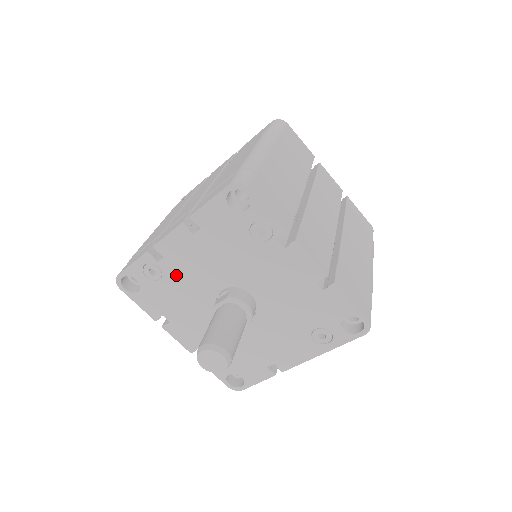
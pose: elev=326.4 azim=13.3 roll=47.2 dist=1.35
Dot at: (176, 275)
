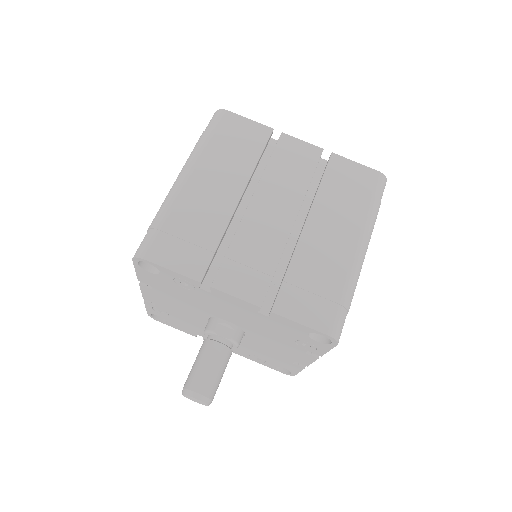
Dot at: (203, 298)
